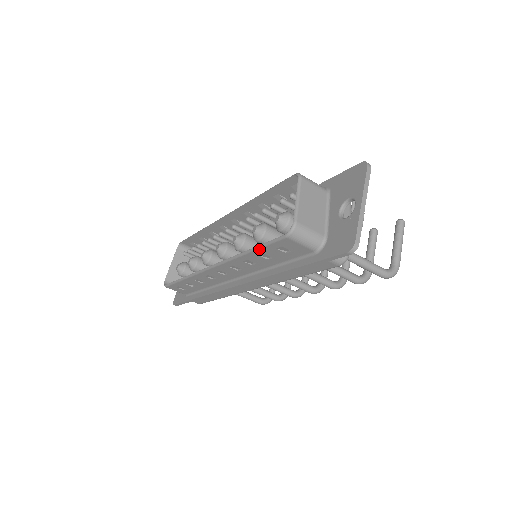
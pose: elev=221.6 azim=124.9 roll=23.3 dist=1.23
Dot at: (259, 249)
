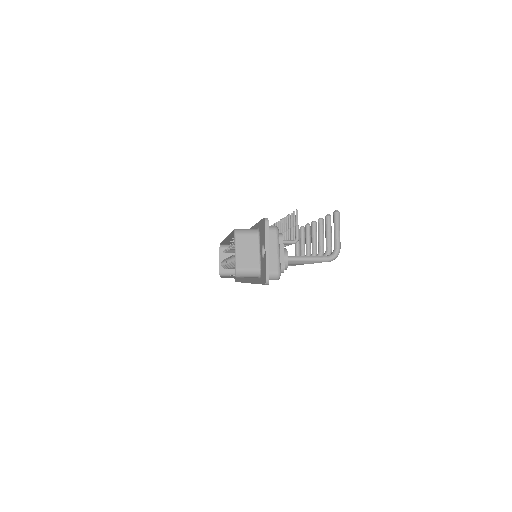
Dot at: occluded
